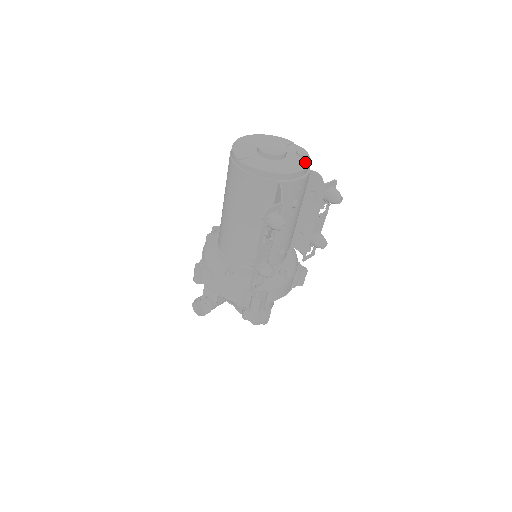
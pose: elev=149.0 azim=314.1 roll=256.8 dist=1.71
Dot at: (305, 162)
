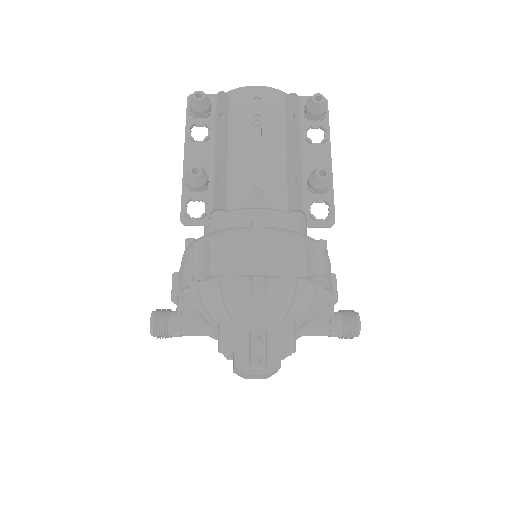
Dot at: occluded
